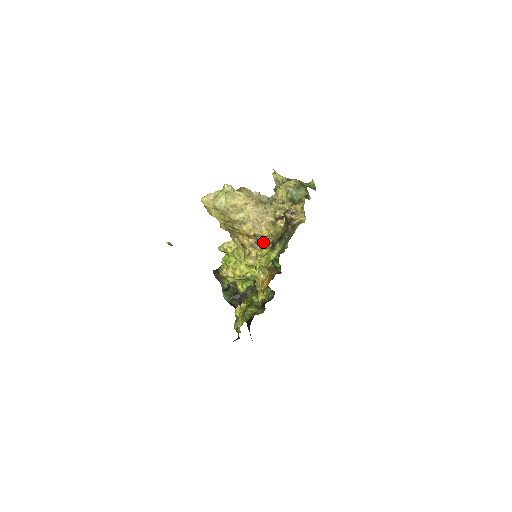
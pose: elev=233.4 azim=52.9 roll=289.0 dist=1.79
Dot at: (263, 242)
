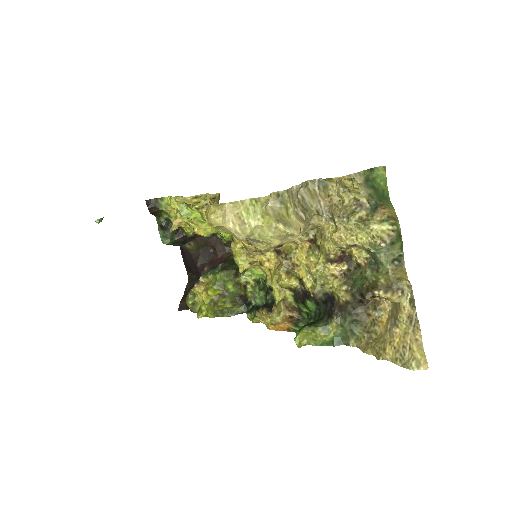
Dot at: (285, 264)
